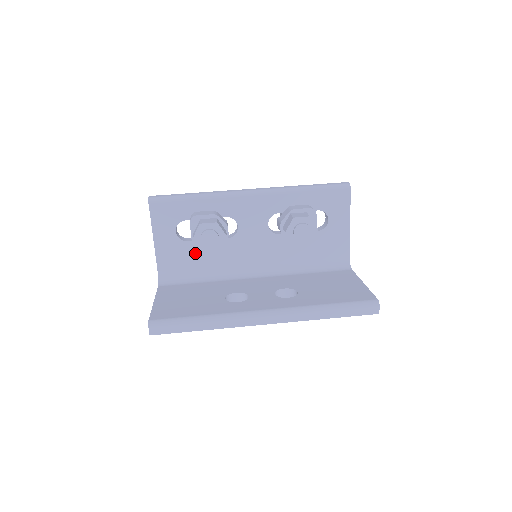
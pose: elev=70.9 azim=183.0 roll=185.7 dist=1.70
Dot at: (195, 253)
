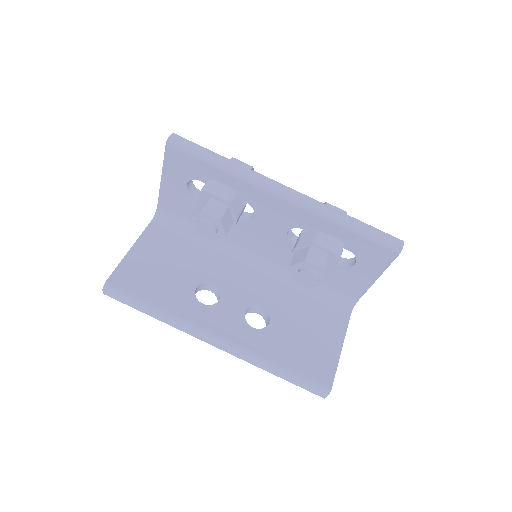
Dot at: occluded
